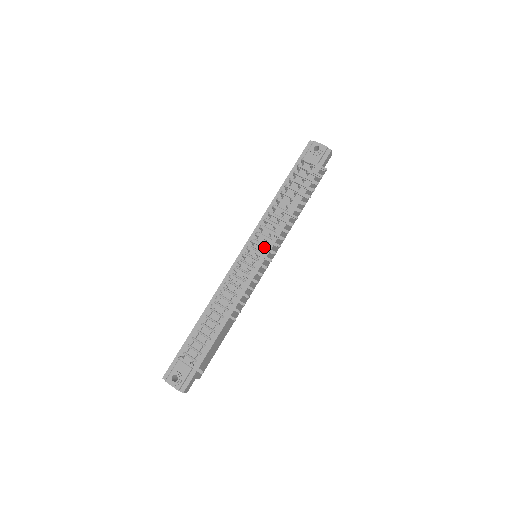
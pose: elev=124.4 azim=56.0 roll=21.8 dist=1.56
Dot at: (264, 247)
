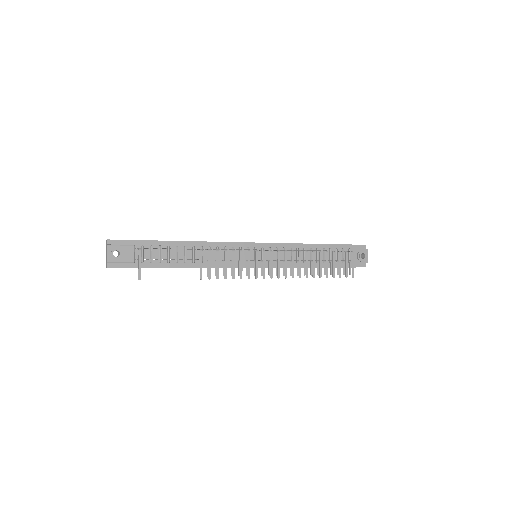
Dot at: (272, 265)
